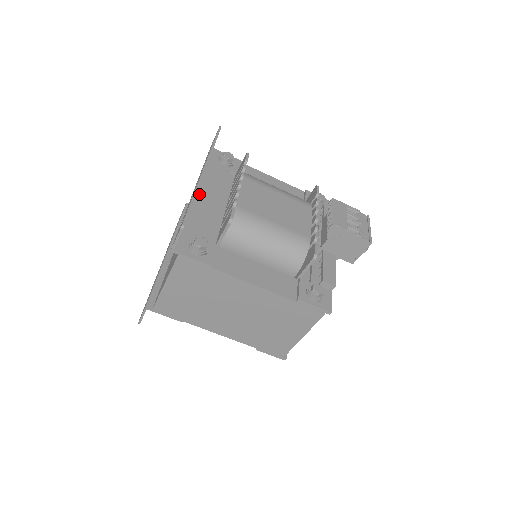
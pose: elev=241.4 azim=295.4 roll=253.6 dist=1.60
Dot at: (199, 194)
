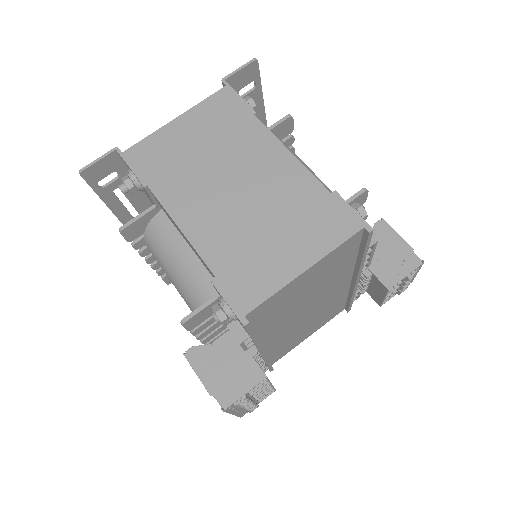
Dot at: occluded
